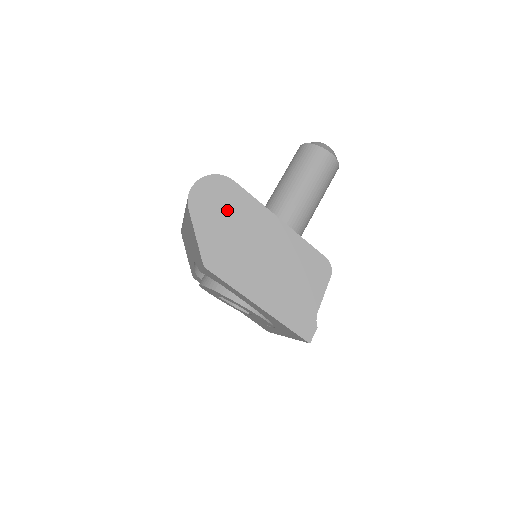
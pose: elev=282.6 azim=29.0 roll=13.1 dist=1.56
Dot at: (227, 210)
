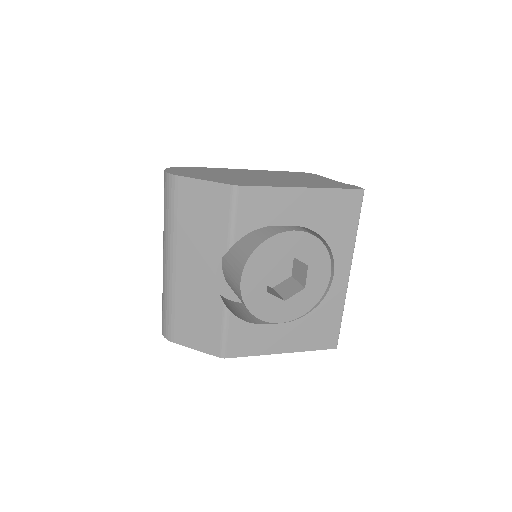
Dot at: (207, 172)
